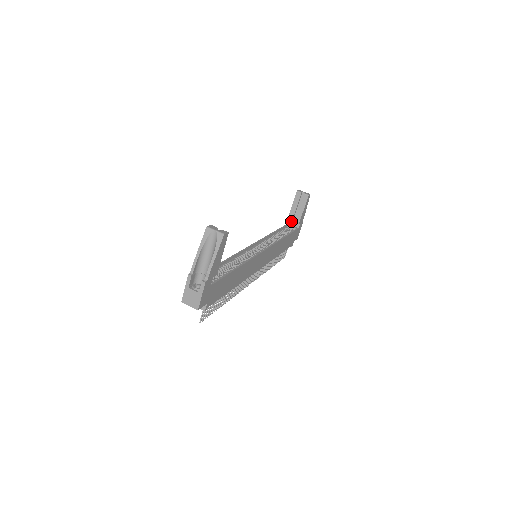
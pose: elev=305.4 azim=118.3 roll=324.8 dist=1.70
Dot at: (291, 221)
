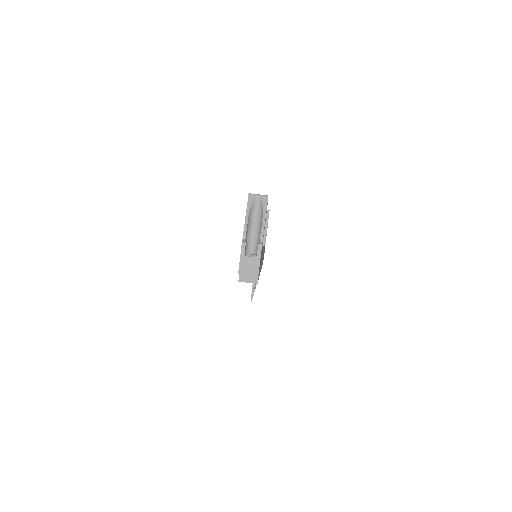
Dot at: occluded
